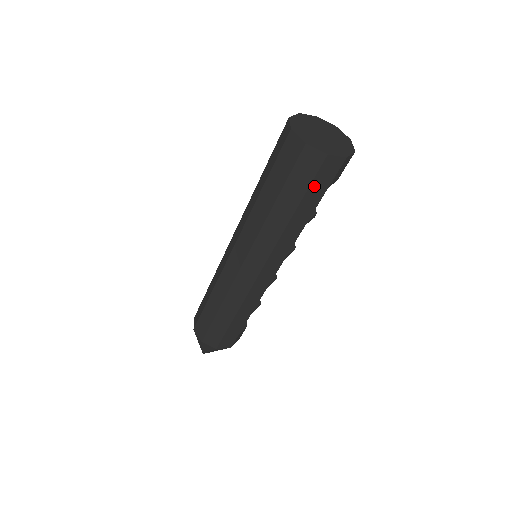
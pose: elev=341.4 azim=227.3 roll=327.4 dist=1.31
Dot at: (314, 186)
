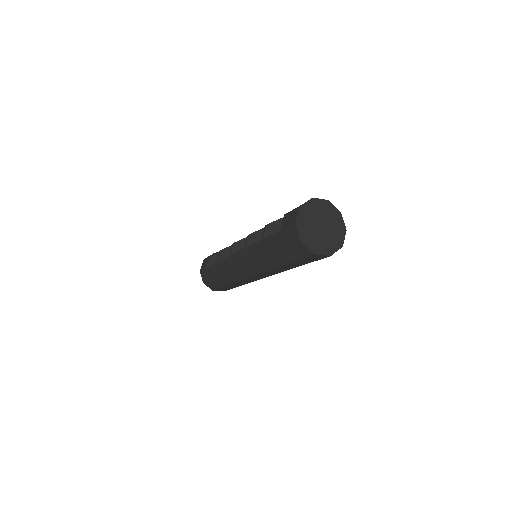
Dot at: occluded
